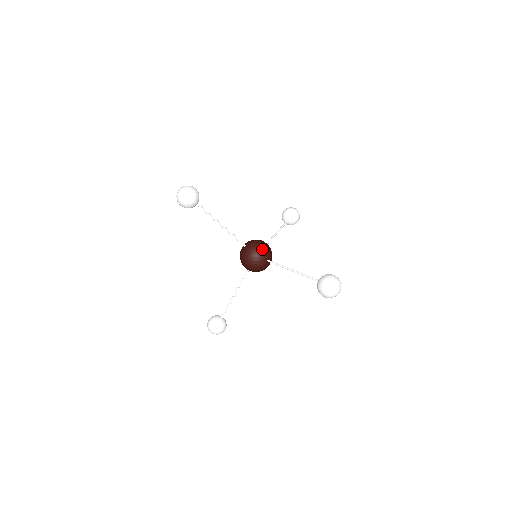
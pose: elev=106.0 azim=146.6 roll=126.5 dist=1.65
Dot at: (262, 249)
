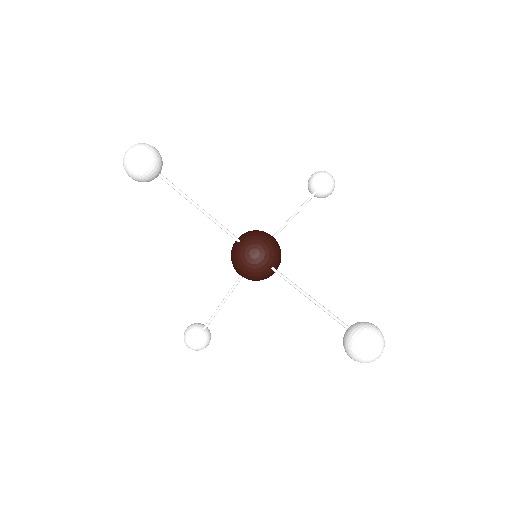
Dot at: (264, 251)
